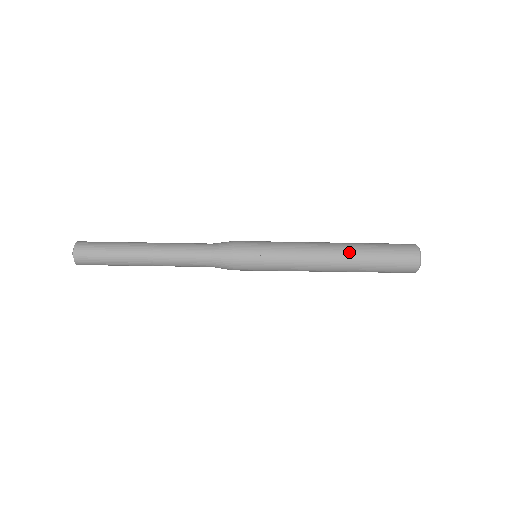
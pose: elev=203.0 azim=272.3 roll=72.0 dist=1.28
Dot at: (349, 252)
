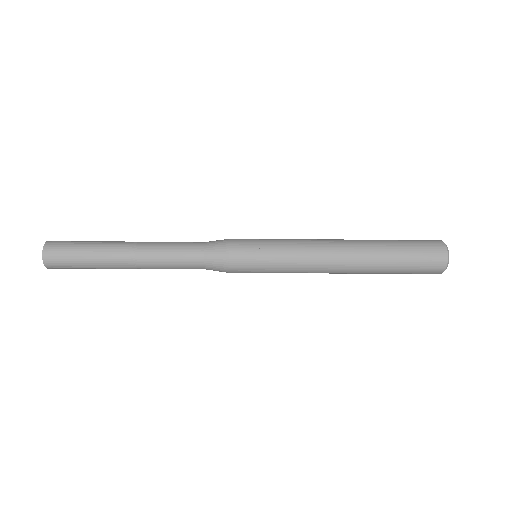
Dot at: (364, 248)
